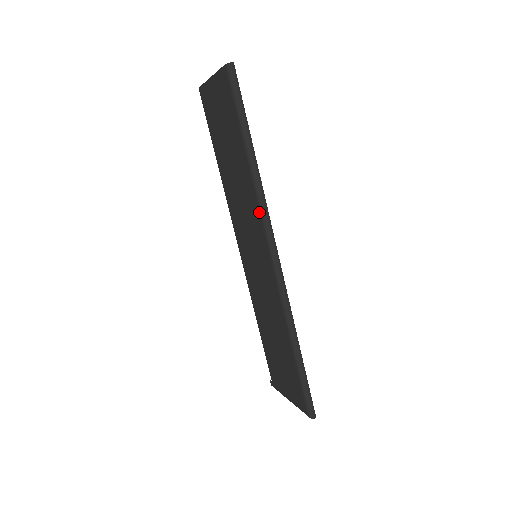
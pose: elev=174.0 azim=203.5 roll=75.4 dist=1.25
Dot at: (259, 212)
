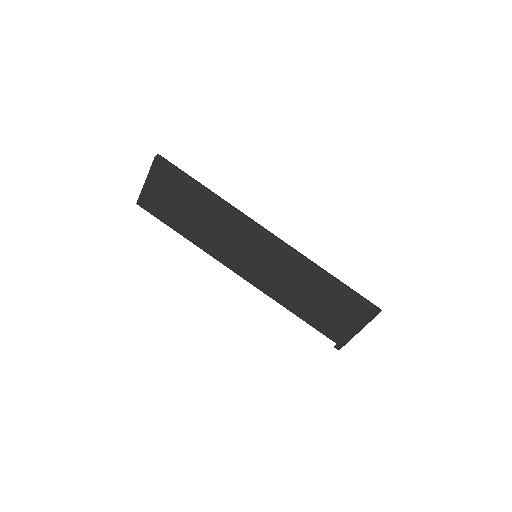
Dot at: (238, 217)
